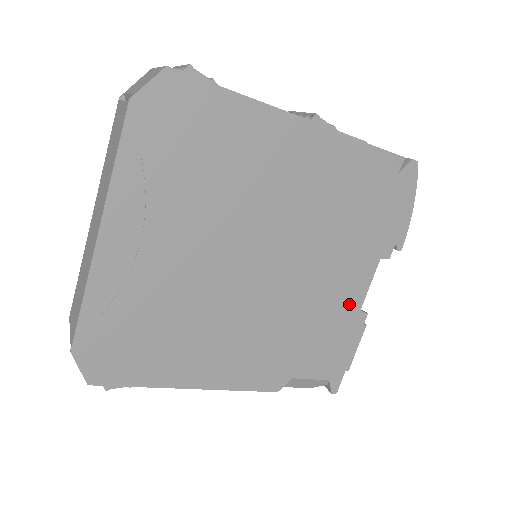
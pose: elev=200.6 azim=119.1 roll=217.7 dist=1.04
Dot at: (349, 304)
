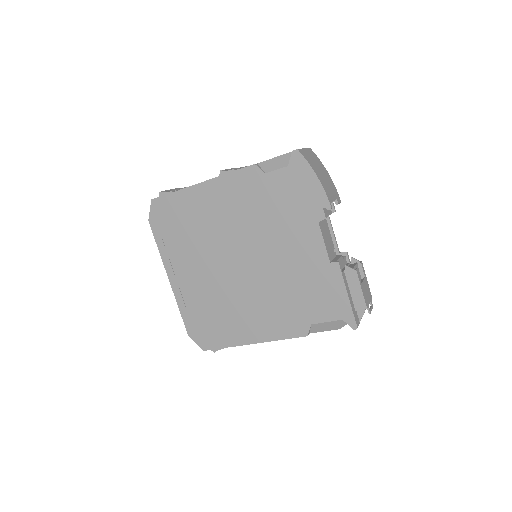
Dot at: (317, 262)
